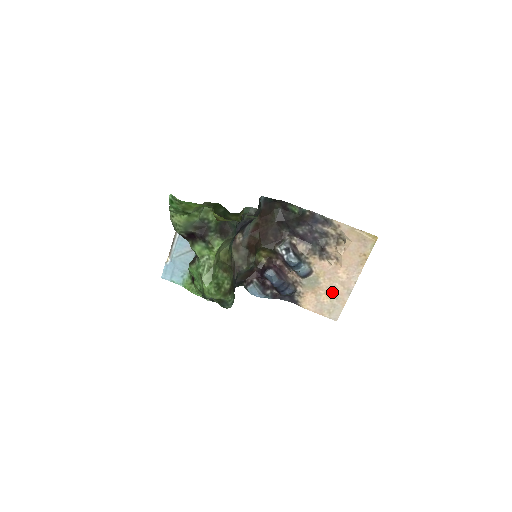
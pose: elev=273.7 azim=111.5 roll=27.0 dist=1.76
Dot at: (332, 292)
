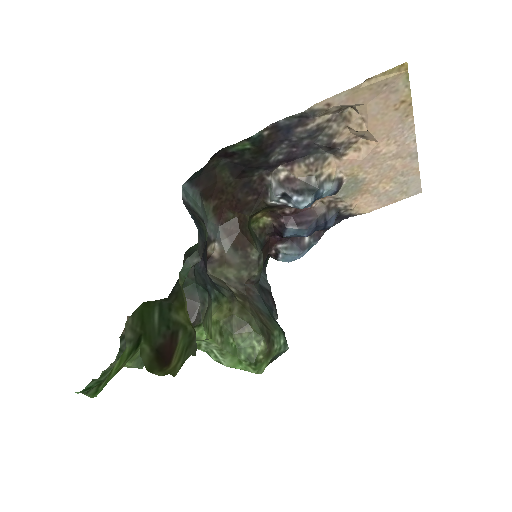
Dot at: (389, 174)
